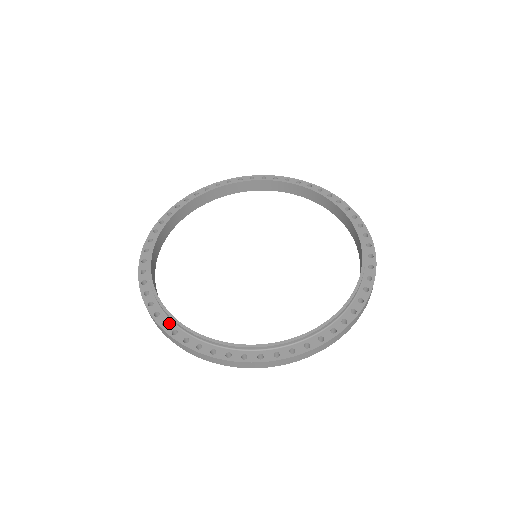
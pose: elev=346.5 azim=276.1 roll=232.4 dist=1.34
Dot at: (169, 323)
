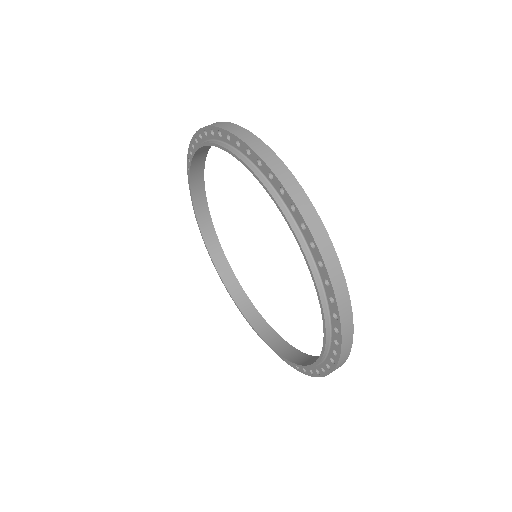
Dot at: (208, 246)
